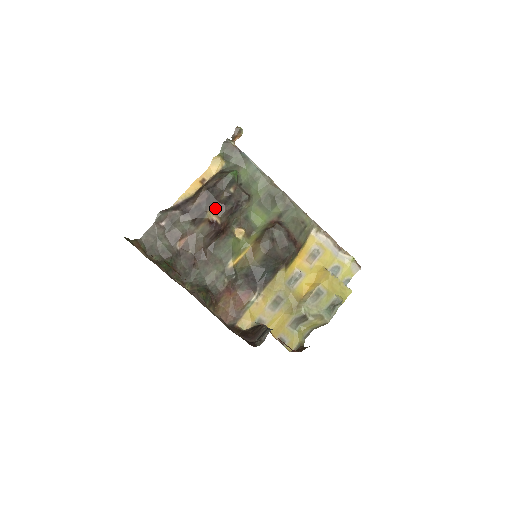
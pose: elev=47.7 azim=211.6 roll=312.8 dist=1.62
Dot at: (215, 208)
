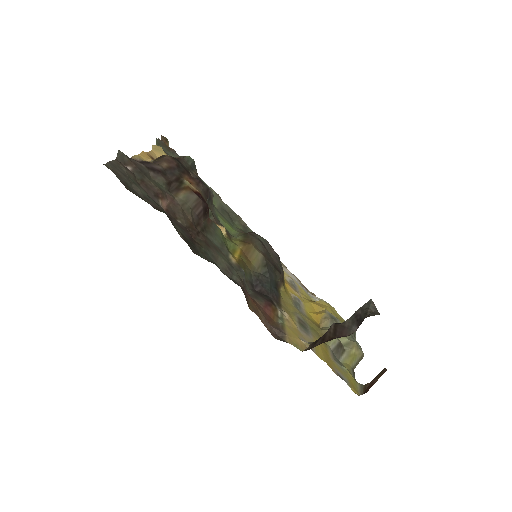
Dot at: (190, 180)
